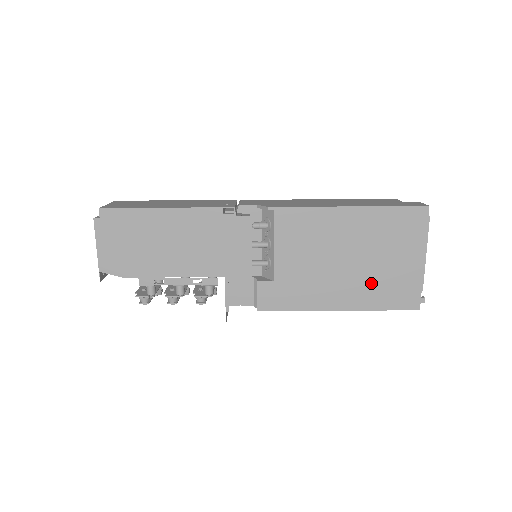
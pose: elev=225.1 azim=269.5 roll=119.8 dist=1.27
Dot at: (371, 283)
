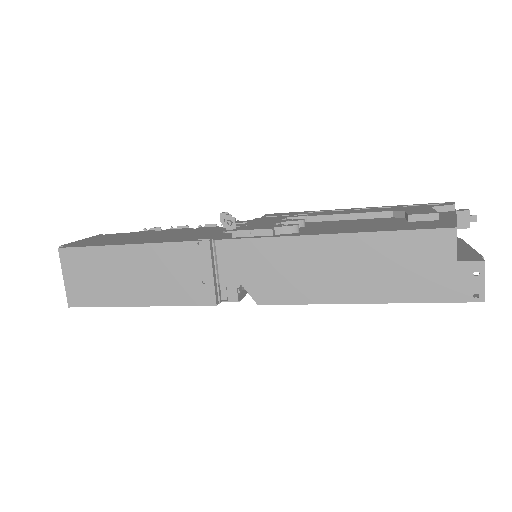
Dot at: occluded
